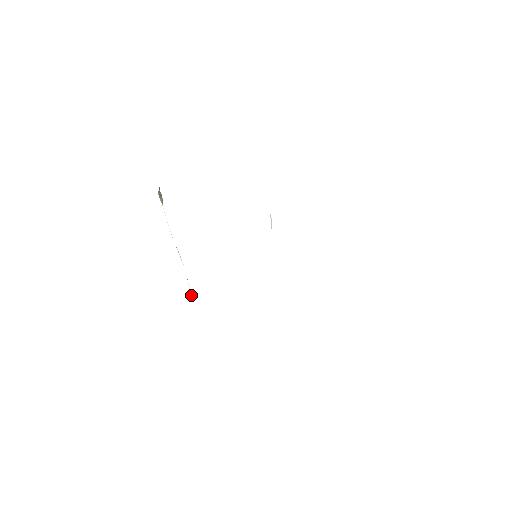
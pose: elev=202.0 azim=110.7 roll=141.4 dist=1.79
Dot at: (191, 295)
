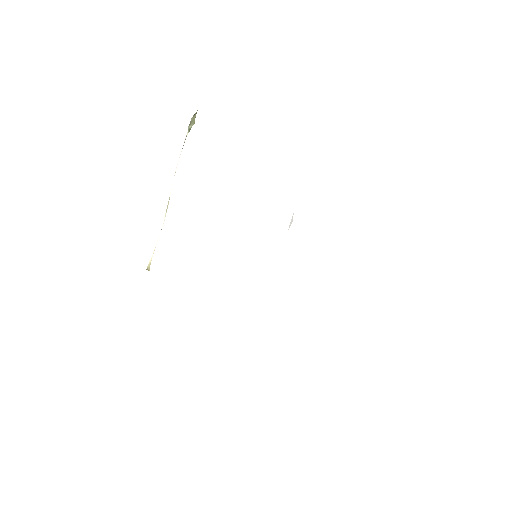
Dot at: (148, 268)
